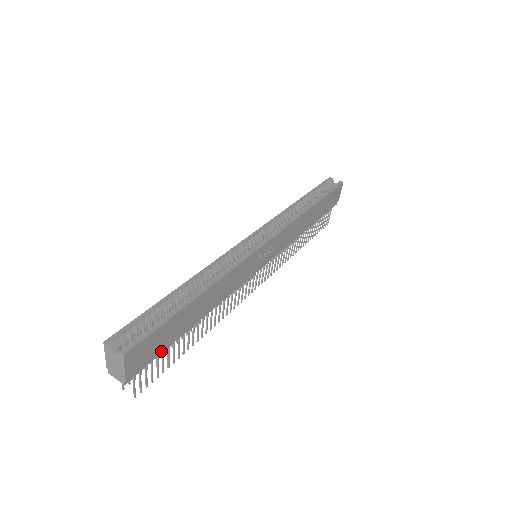
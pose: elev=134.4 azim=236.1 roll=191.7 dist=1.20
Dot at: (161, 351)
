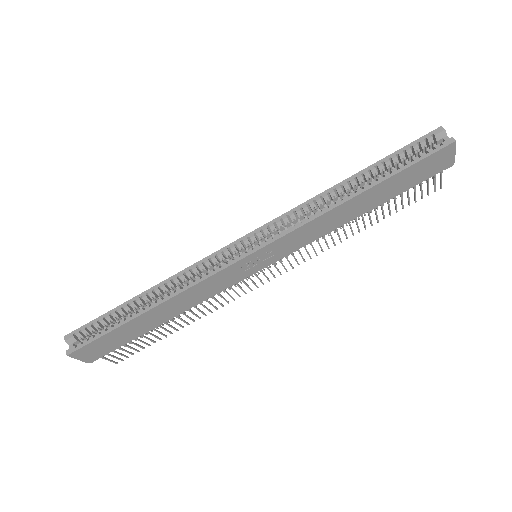
Dot at: (123, 343)
